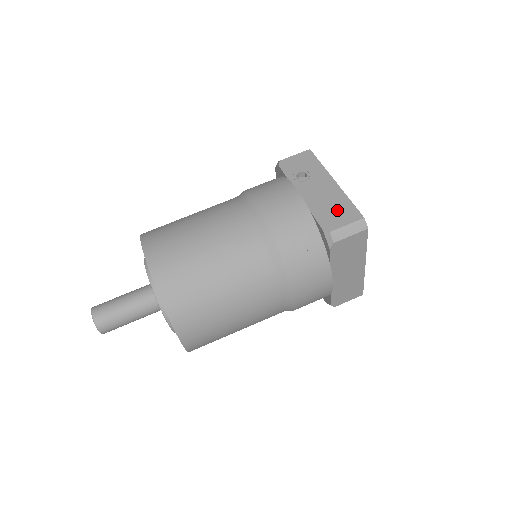
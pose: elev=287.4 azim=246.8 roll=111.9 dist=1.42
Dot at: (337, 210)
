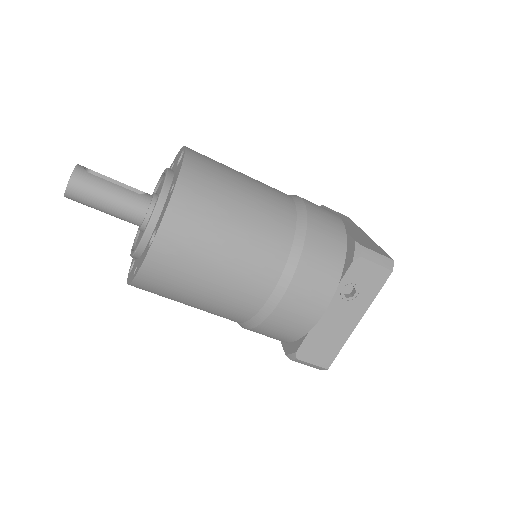
Dot at: (324, 348)
